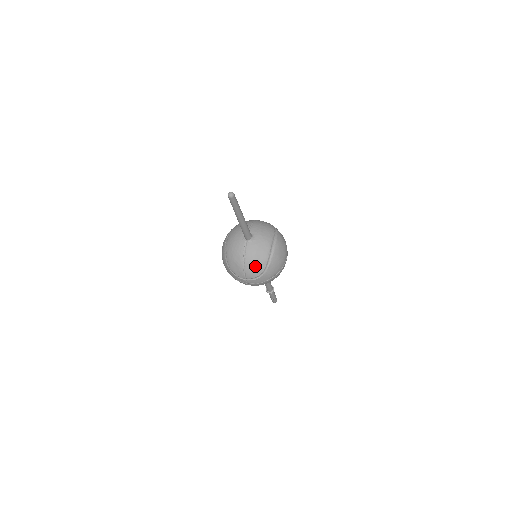
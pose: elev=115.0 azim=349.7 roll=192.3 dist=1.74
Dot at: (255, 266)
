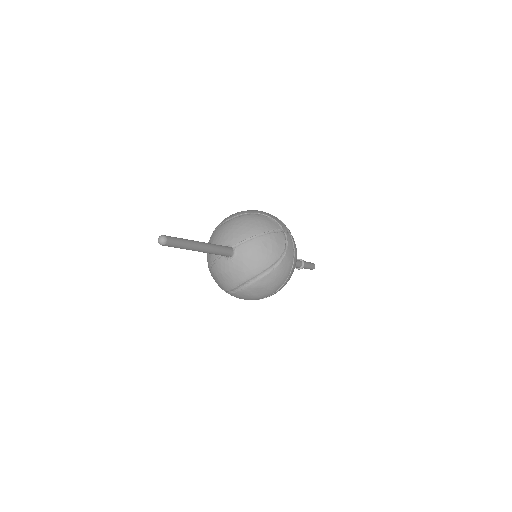
Dot at: (218, 281)
